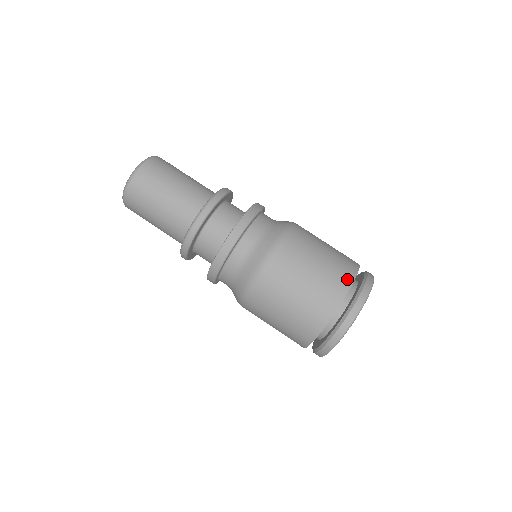
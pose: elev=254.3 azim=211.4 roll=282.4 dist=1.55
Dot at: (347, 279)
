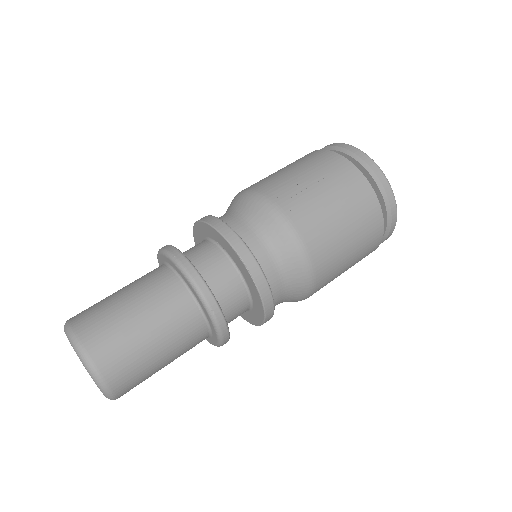
Dot at: (373, 204)
